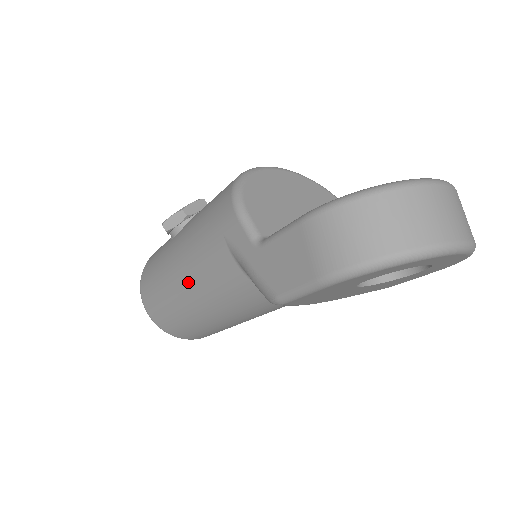
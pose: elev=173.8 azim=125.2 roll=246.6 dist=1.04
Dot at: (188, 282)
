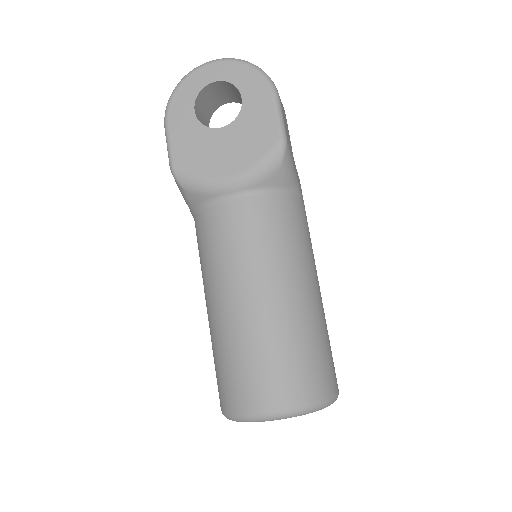
Dot at: occluded
